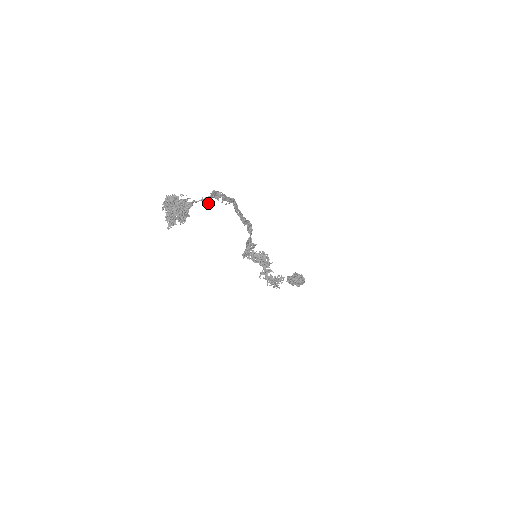
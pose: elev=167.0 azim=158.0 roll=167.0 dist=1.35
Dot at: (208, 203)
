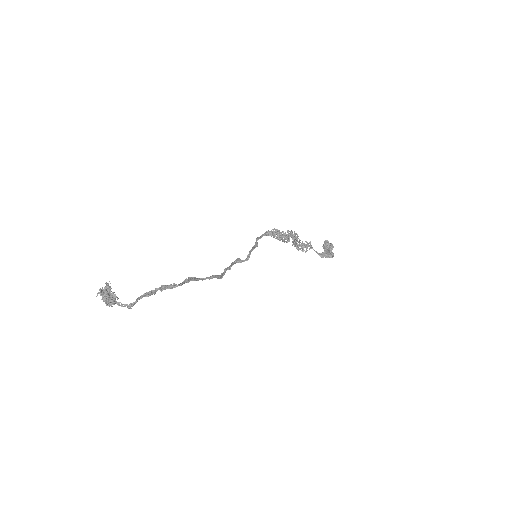
Dot at: (128, 308)
